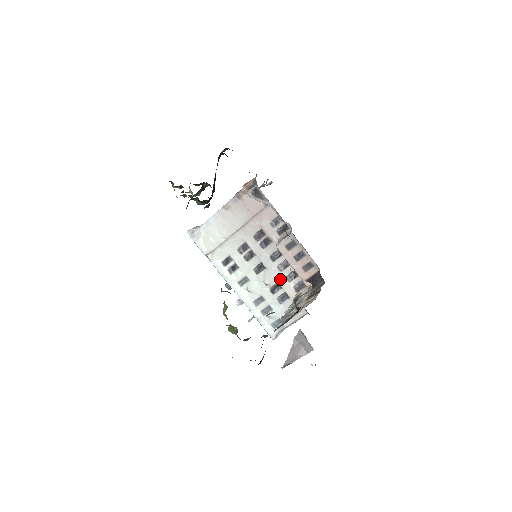
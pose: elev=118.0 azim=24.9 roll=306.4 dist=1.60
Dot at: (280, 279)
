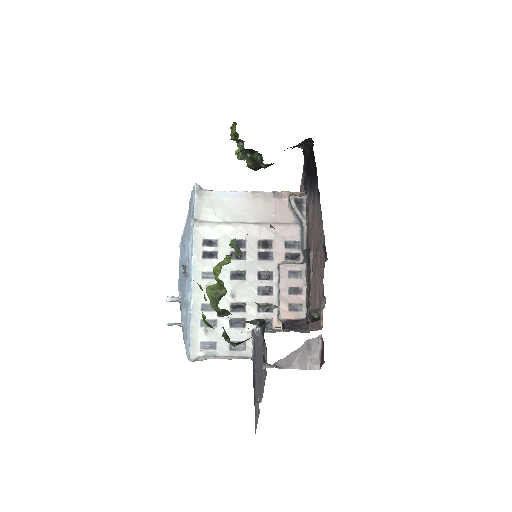
Dot at: (251, 301)
